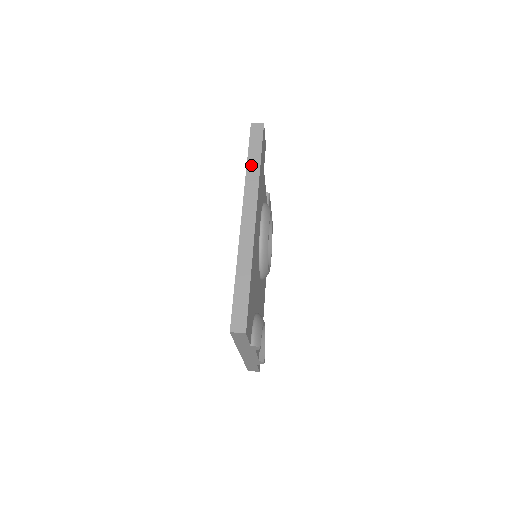
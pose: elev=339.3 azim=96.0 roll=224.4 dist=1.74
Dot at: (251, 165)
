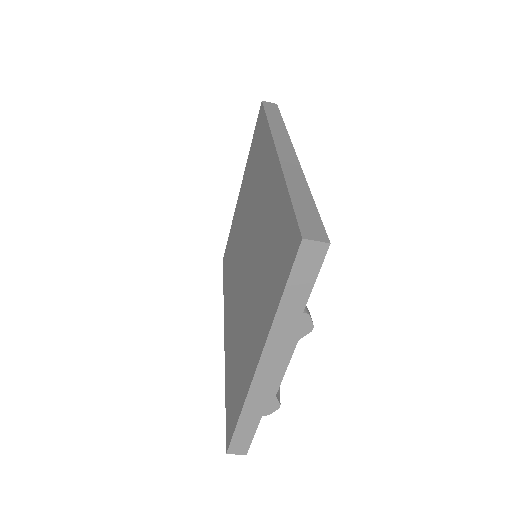
Dot at: (273, 121)
